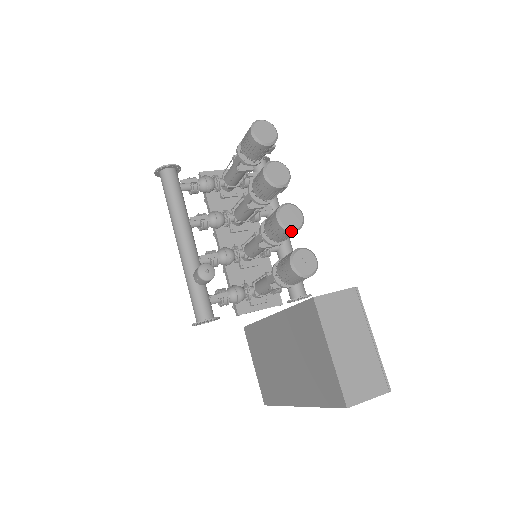
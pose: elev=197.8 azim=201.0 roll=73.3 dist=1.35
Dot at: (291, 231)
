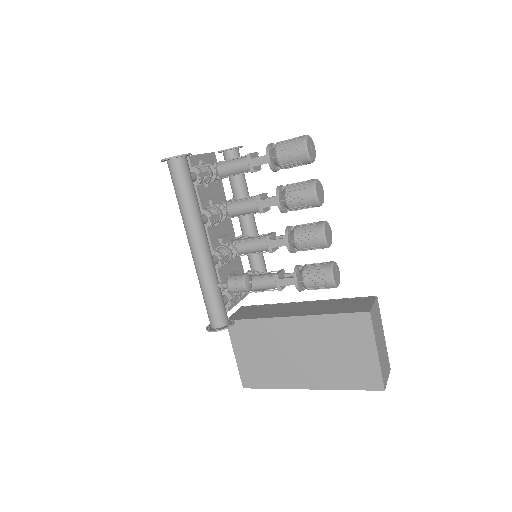
Dot at: occluded
